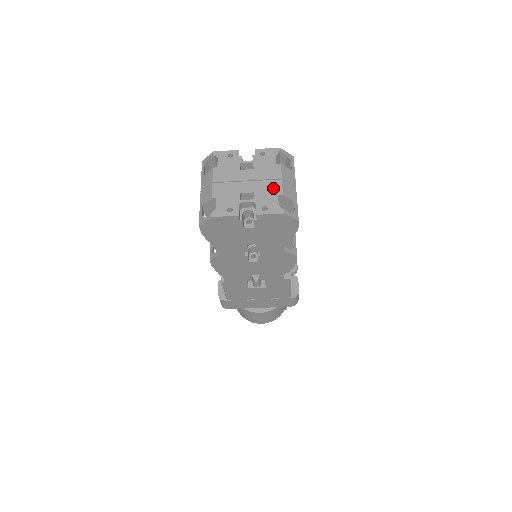
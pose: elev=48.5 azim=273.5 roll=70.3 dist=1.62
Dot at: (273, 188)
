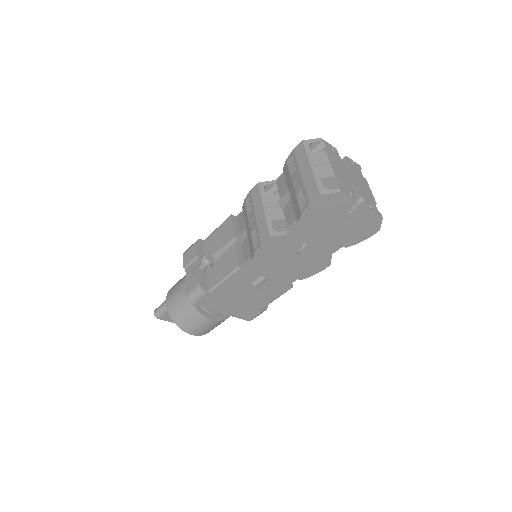
Dot at: (369, 194)
